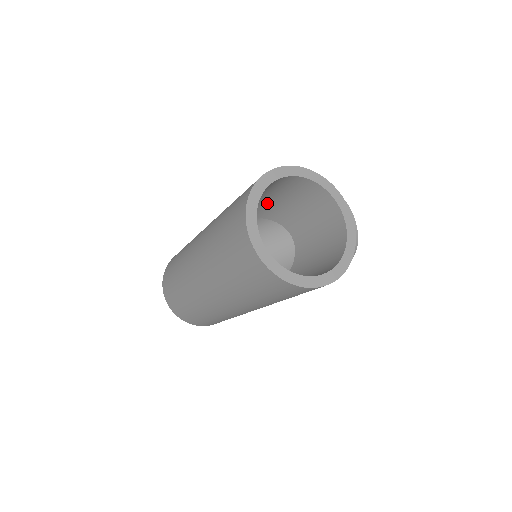
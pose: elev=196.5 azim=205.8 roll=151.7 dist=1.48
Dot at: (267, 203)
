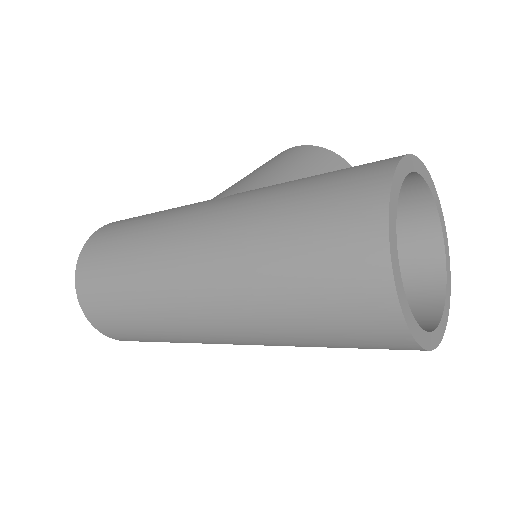
Dot at: occluded
